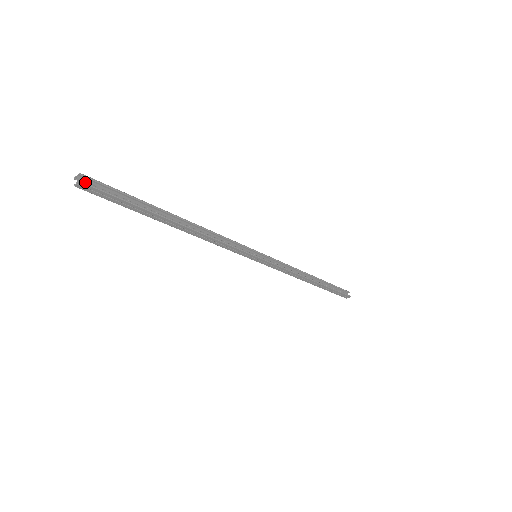
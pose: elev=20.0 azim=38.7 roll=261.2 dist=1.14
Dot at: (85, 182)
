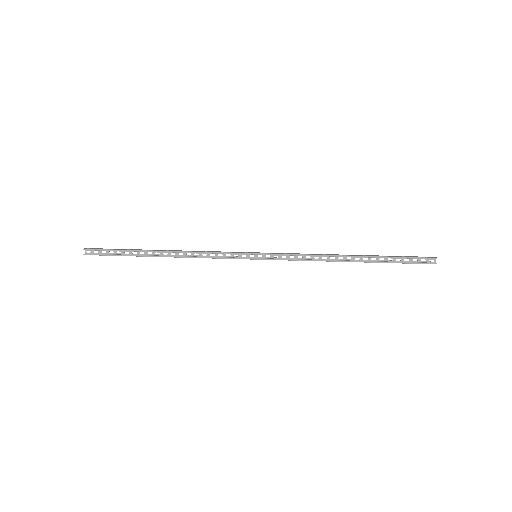
Dot at: (87, 254)
